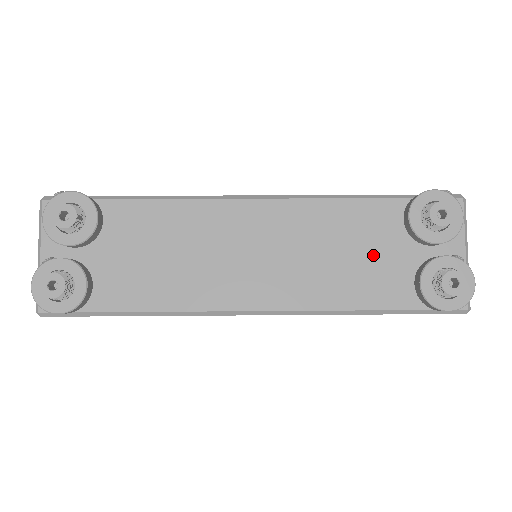
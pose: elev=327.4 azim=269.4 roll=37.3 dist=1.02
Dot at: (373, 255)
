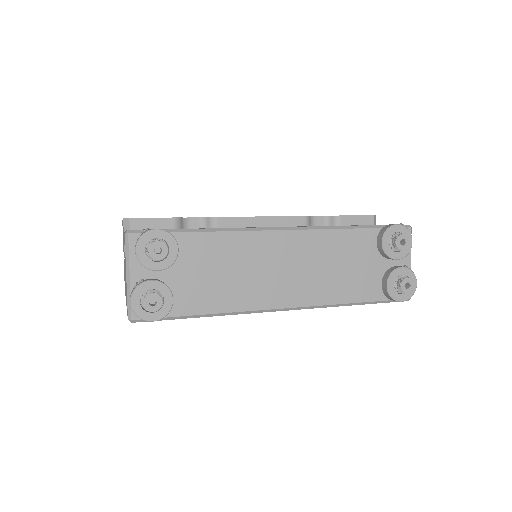
Dot at: (358, 267)
